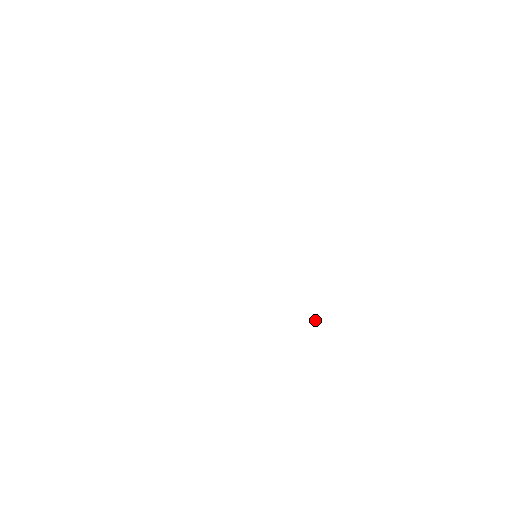
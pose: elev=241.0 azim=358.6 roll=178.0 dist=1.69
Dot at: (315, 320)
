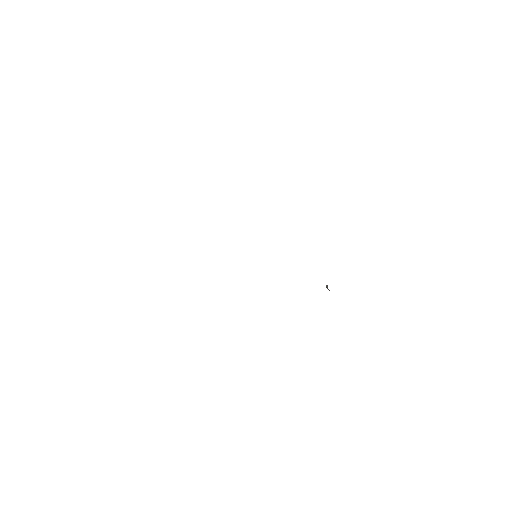
Dot at: occluded
